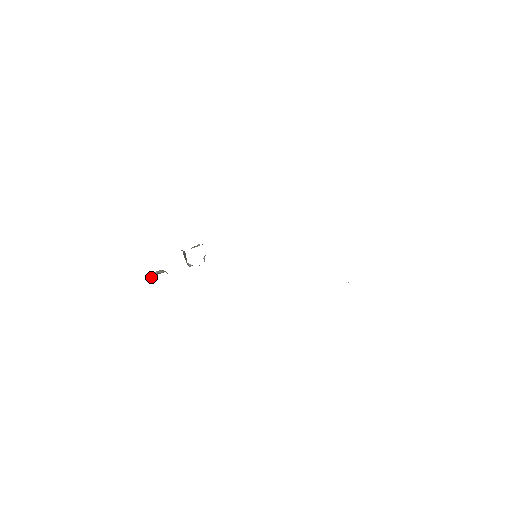
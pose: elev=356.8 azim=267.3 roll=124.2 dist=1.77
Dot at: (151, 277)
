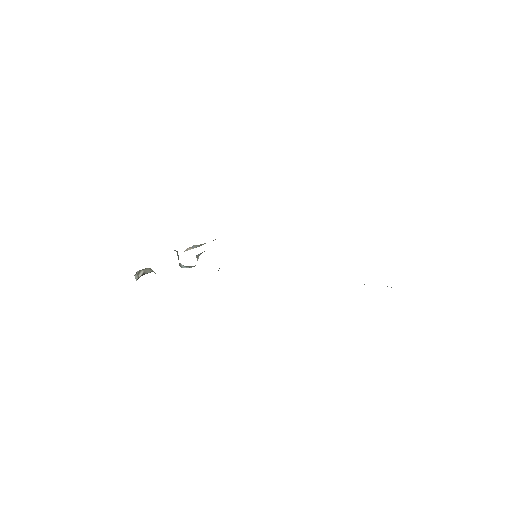
Dot at: (136, 275)
